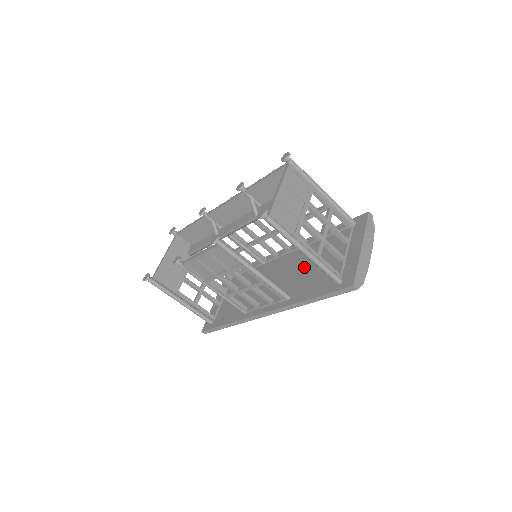
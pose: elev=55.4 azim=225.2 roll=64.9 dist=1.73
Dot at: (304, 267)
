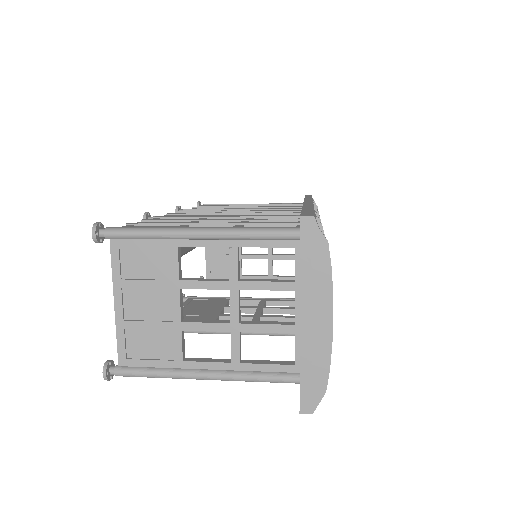
Dot at: occluded
